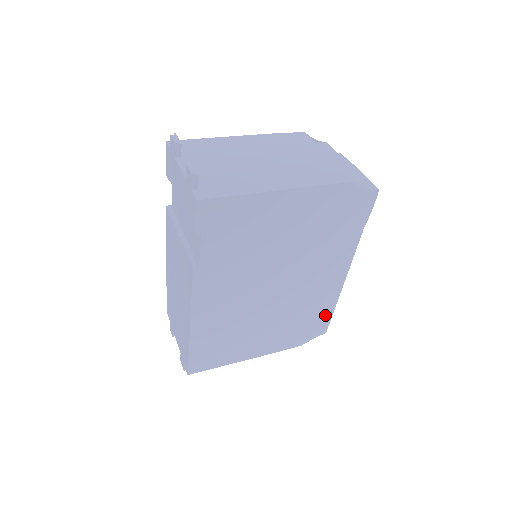
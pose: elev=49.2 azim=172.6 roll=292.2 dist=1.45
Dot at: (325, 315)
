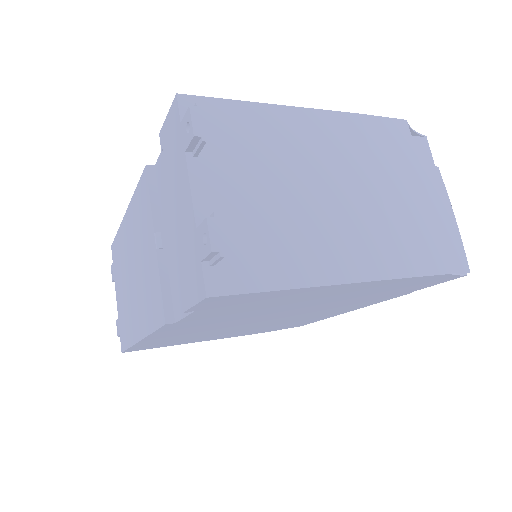
Dot at: (309, 322)
